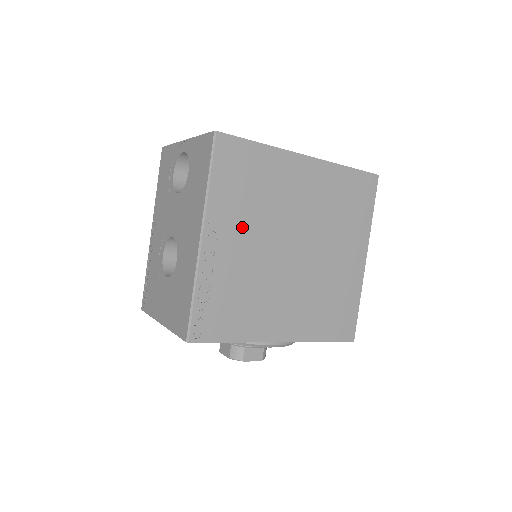
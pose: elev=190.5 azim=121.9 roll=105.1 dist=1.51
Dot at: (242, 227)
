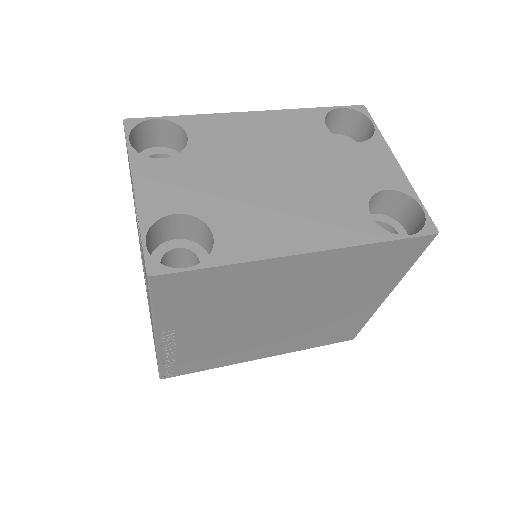
Dot at: (207, 322)
